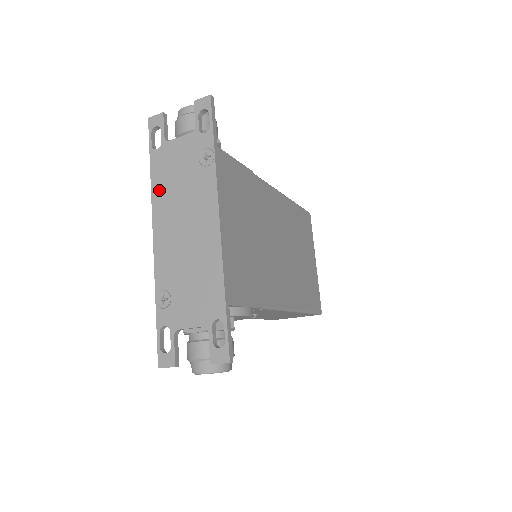
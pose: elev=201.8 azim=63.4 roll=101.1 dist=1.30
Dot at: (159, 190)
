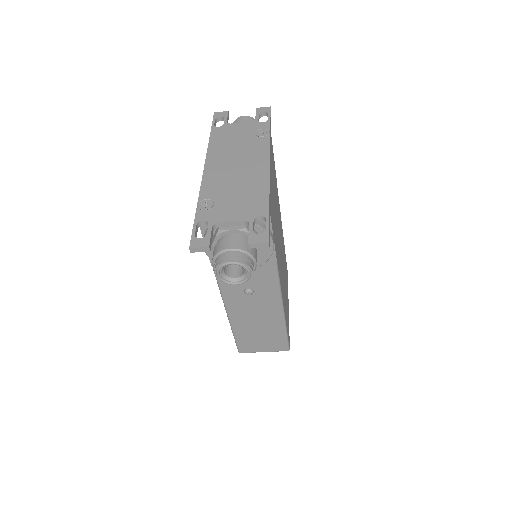
Dot at: (216, 146)
